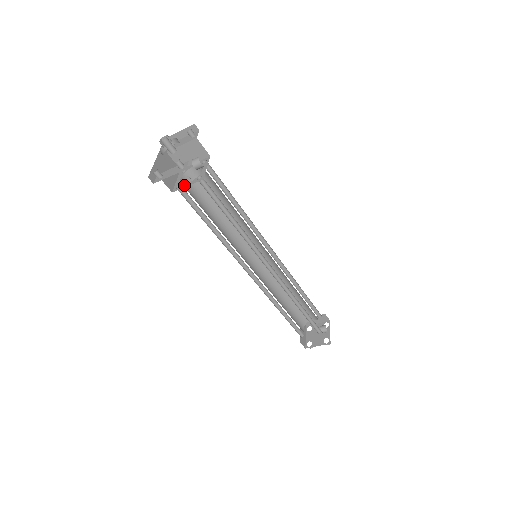
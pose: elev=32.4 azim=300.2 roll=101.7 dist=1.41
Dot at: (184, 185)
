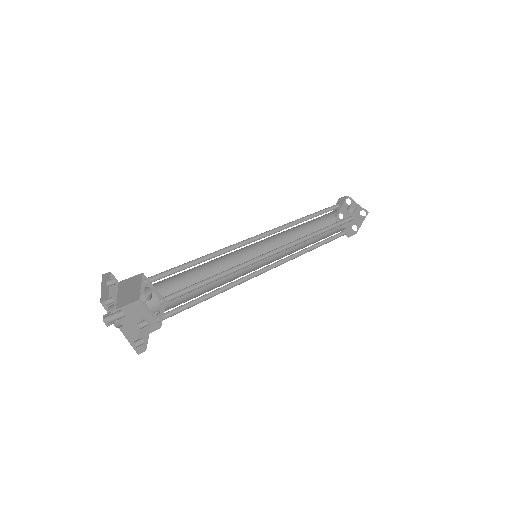
Dot at: (160, 316)
